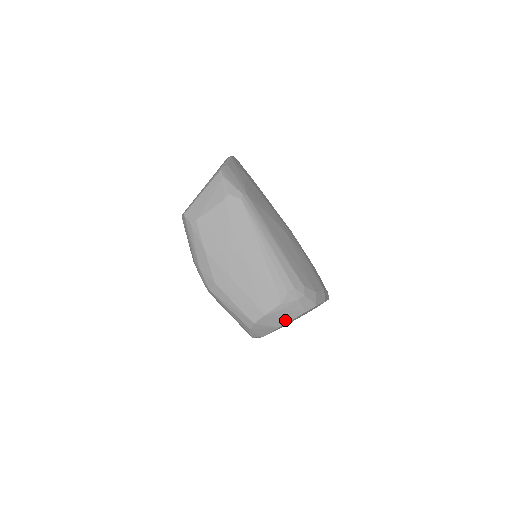
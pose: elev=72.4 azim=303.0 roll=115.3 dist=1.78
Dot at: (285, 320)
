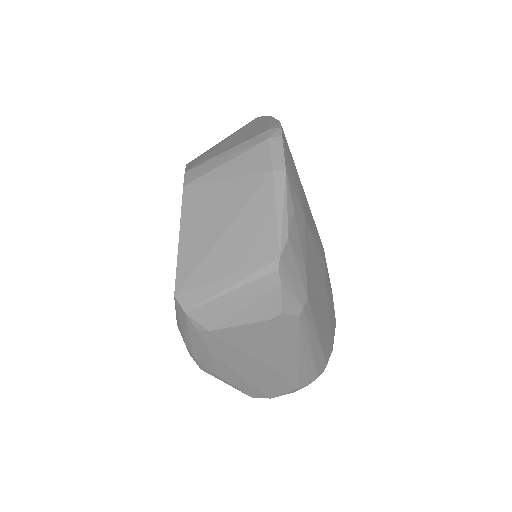
Dot at: occluded
